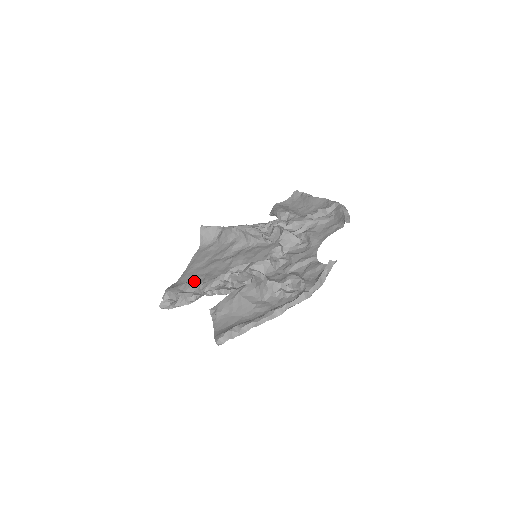
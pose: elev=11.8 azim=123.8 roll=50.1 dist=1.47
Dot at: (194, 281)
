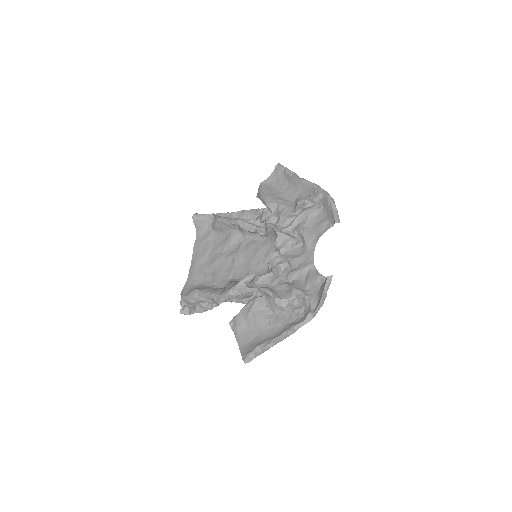
Dot at: (204, 282)
